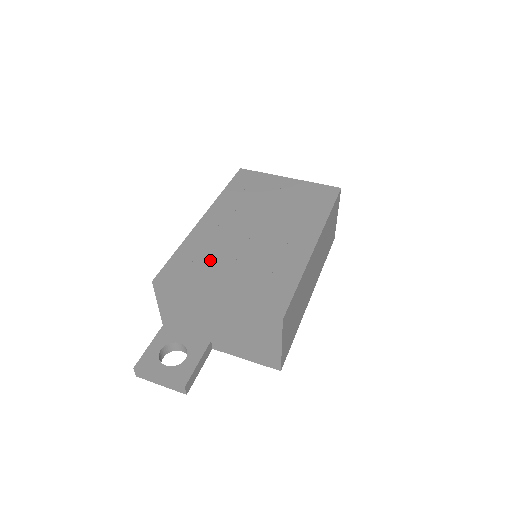
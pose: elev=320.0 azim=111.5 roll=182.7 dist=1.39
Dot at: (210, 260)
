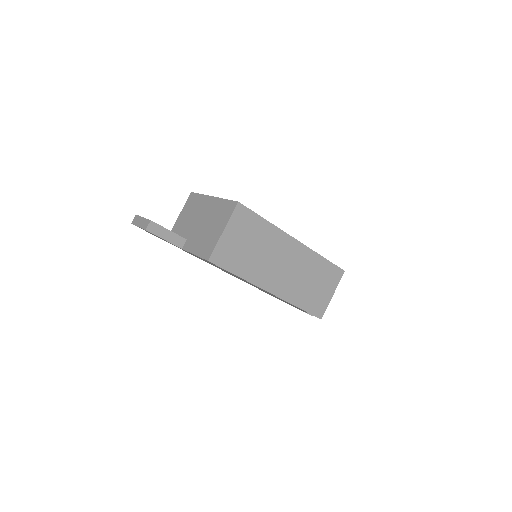
Dot at: occluded
